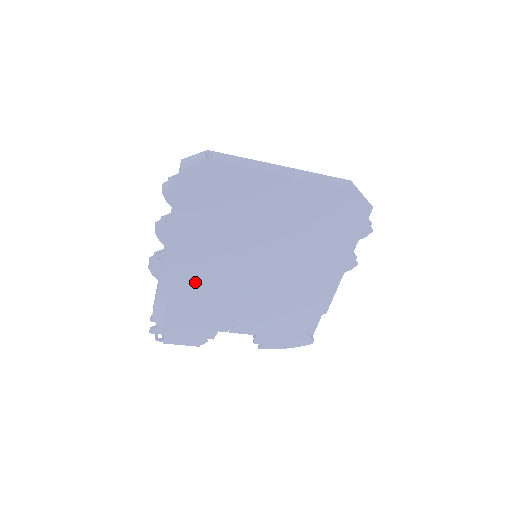
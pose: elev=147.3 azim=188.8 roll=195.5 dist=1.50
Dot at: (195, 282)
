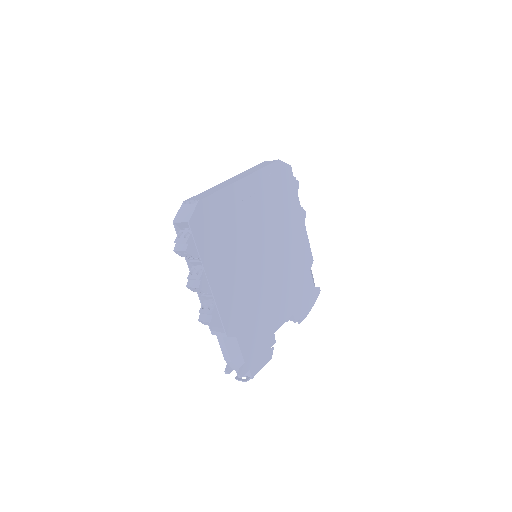
Dot at: (242, 306)
